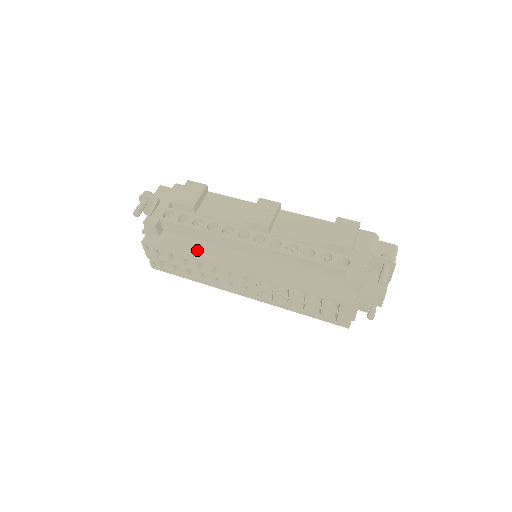
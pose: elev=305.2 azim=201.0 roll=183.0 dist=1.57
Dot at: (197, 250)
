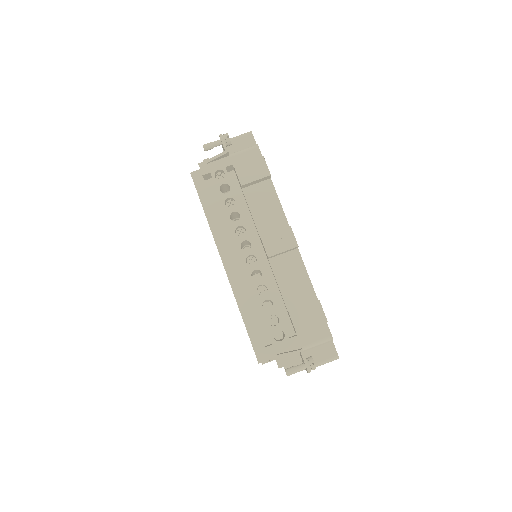
Dot at: (215, 218)
